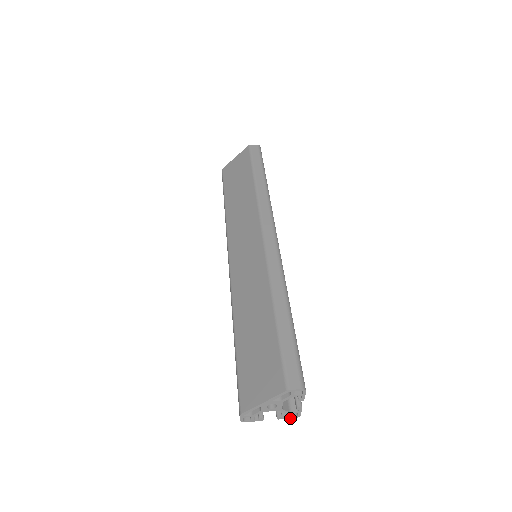
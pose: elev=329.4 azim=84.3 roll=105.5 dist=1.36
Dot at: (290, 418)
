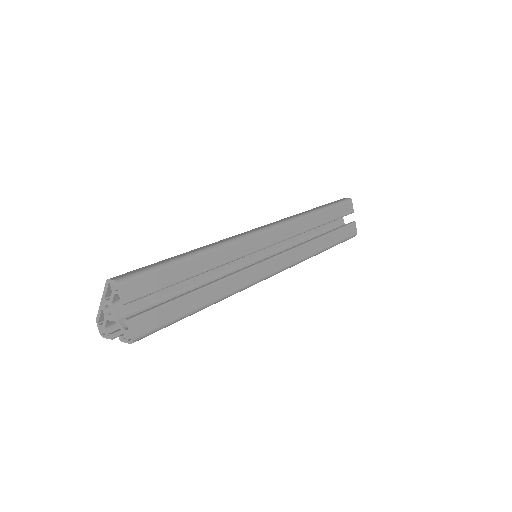
Dot at: (128, 343)
